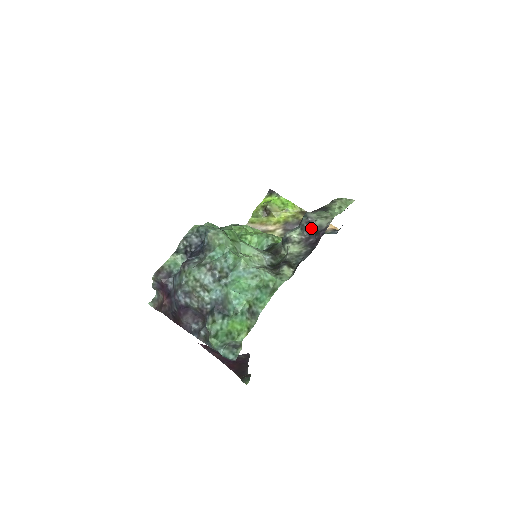
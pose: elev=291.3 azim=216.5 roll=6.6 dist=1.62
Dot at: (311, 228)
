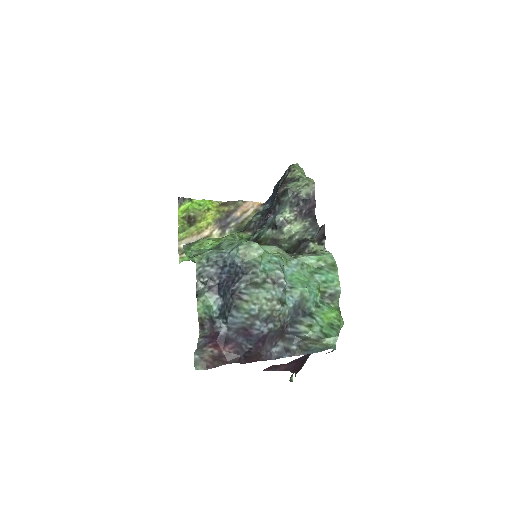
Dot at: (299, 201)
